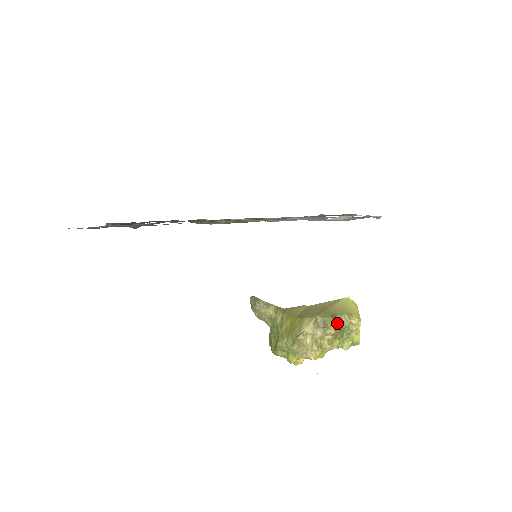
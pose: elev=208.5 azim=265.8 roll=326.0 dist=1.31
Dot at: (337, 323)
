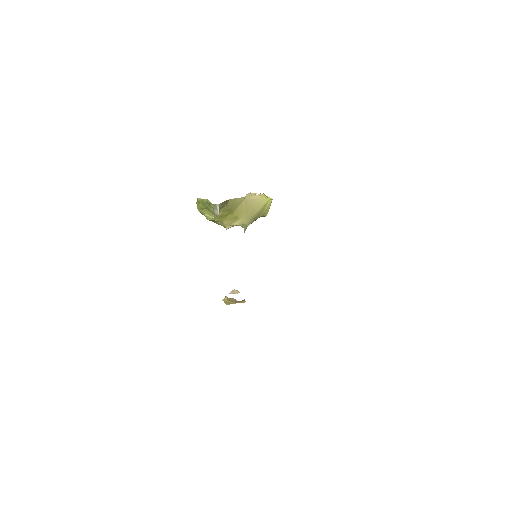
Dot at: occluded
